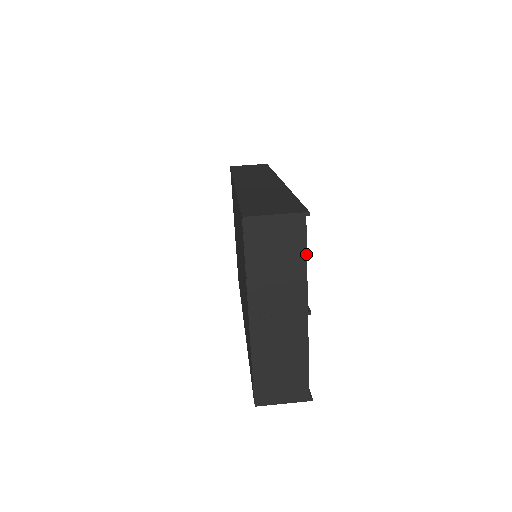
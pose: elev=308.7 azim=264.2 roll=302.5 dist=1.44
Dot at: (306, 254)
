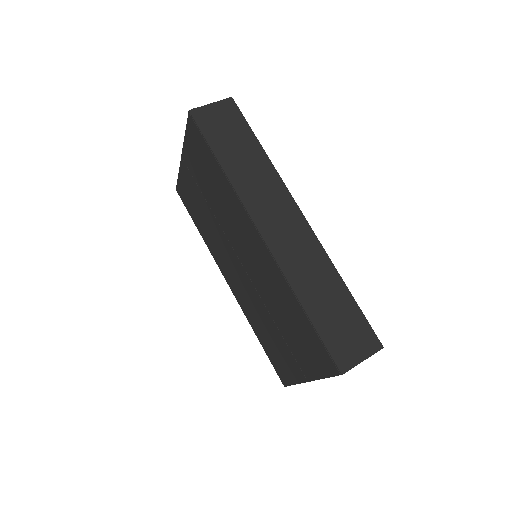
Dot at: occluded
